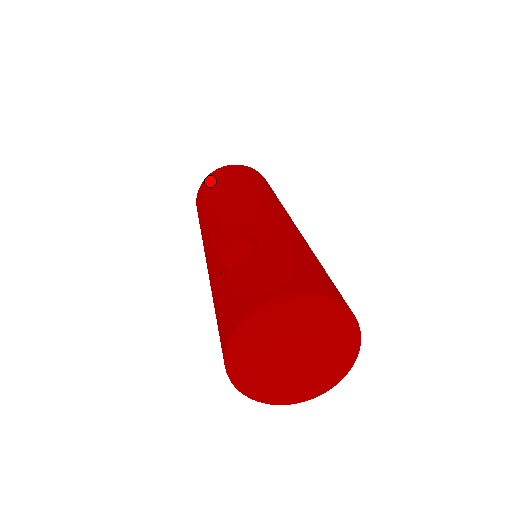
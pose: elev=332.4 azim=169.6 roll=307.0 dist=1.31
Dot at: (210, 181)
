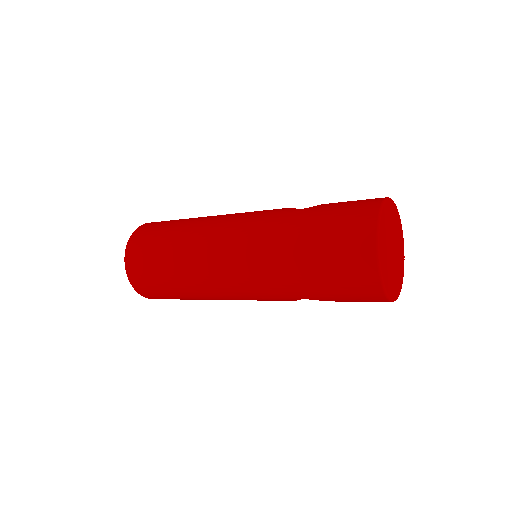
Dot at: occluded
